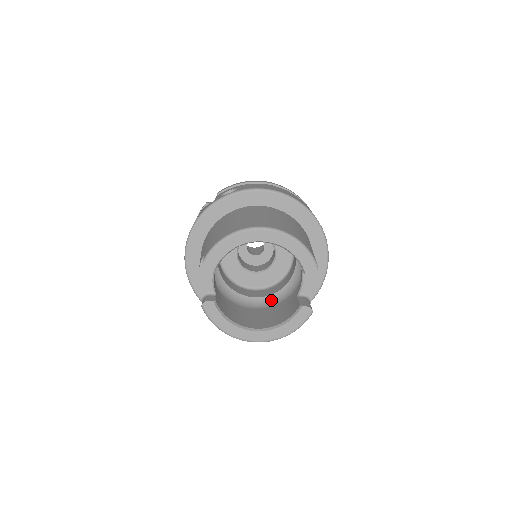
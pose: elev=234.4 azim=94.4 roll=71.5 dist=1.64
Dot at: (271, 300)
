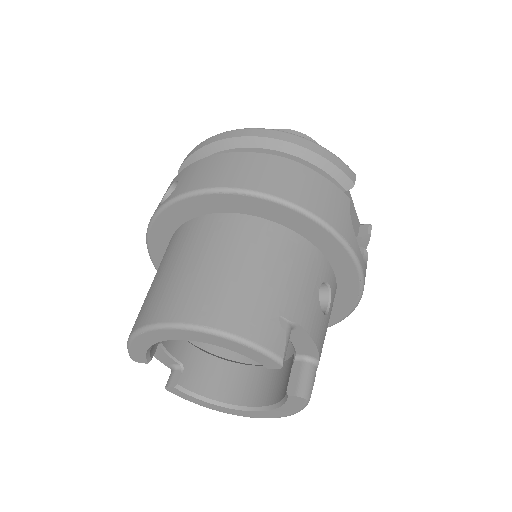
Dot at: occluded
